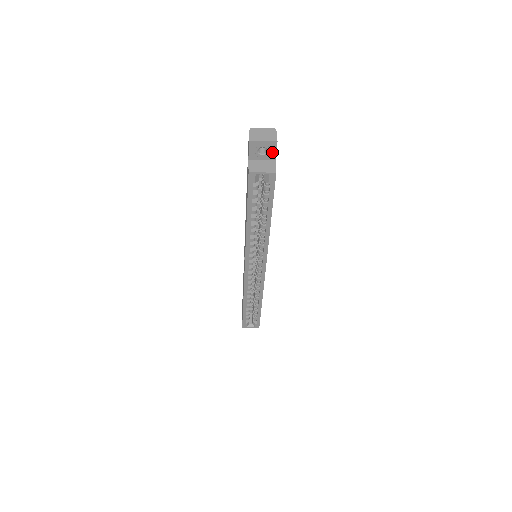
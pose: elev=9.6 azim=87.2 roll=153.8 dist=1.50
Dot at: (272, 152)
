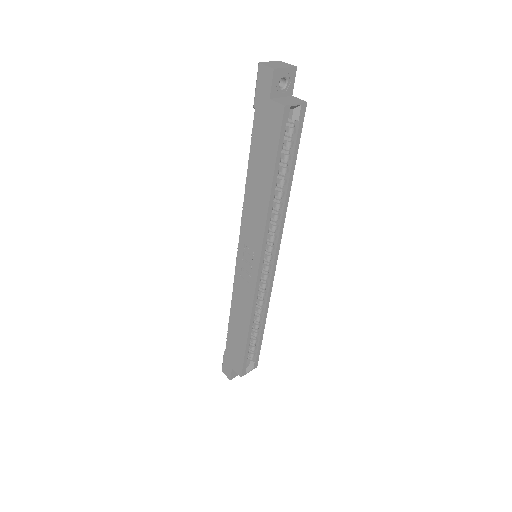
Dot at: (291, 84)
